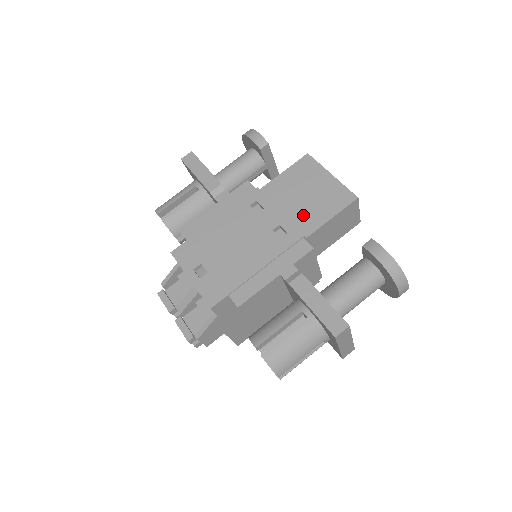
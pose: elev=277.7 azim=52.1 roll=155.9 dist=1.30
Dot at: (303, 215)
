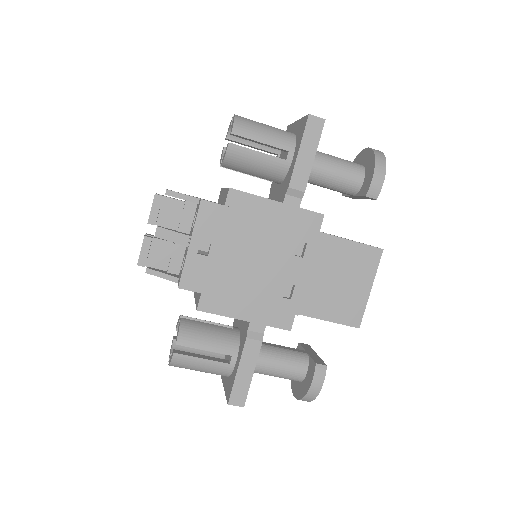
Dot at: (317, 295)
